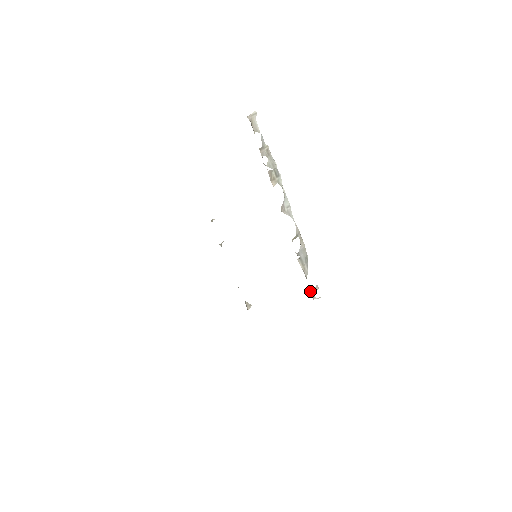
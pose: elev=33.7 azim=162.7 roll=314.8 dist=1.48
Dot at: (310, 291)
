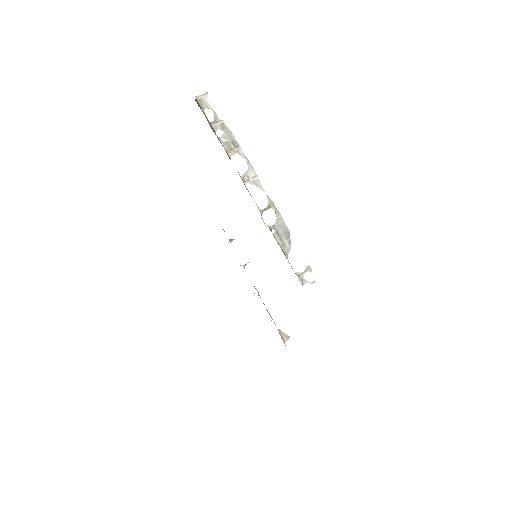
Dot at: (296, 272)
